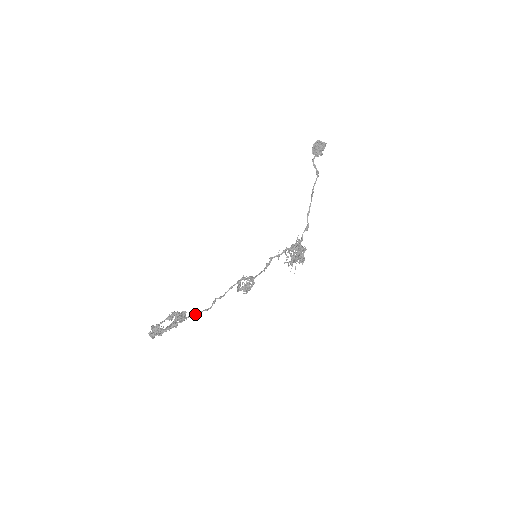
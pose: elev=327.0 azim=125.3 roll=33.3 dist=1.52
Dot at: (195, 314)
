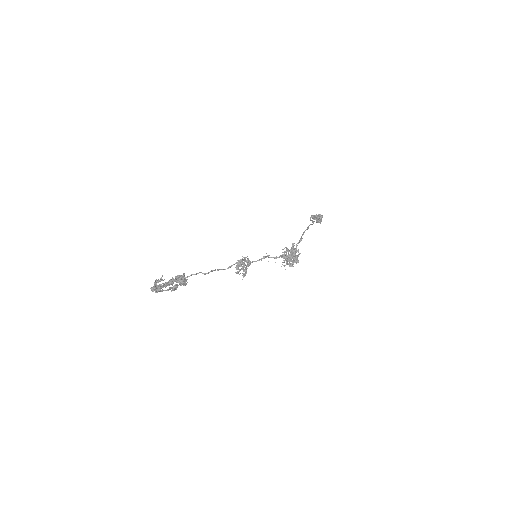
Dot at: occluded
